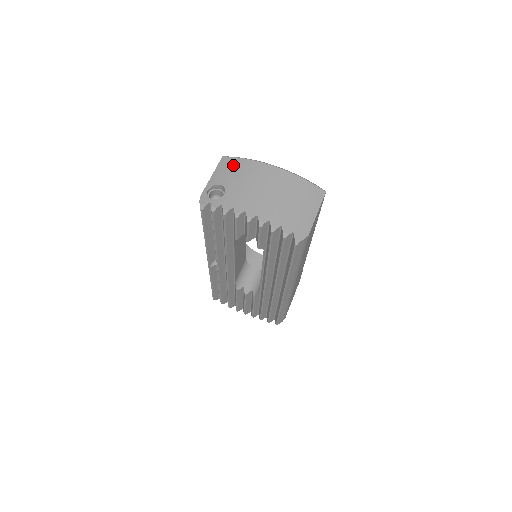
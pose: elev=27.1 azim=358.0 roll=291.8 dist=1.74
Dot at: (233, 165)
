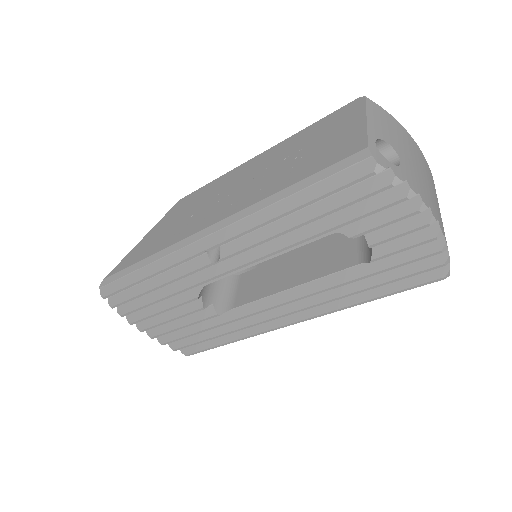
Dot at: (389, 121)
